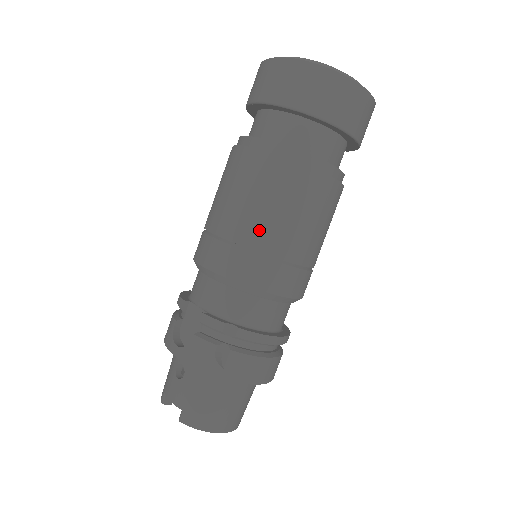
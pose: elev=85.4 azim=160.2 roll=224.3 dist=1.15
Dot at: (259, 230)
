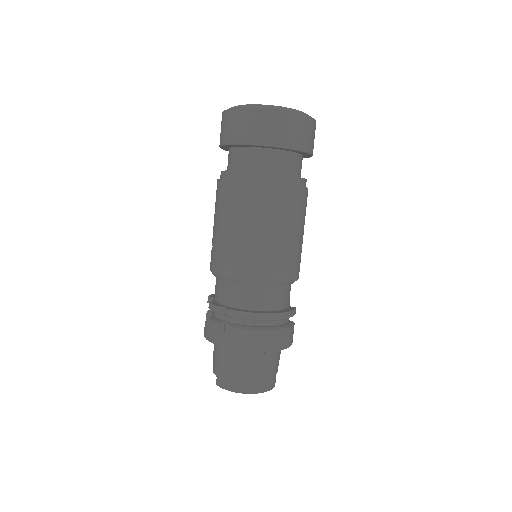
Dot at: (226, 235)
